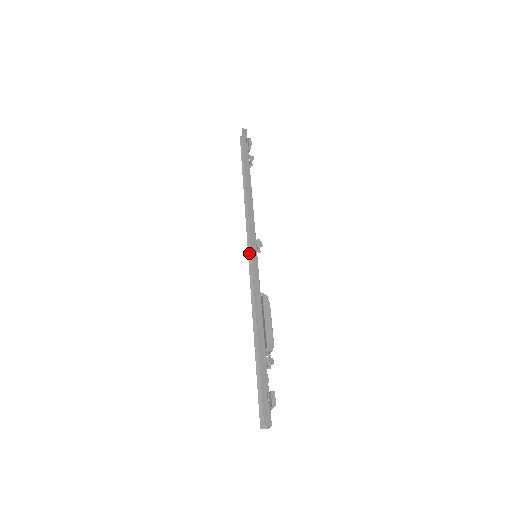
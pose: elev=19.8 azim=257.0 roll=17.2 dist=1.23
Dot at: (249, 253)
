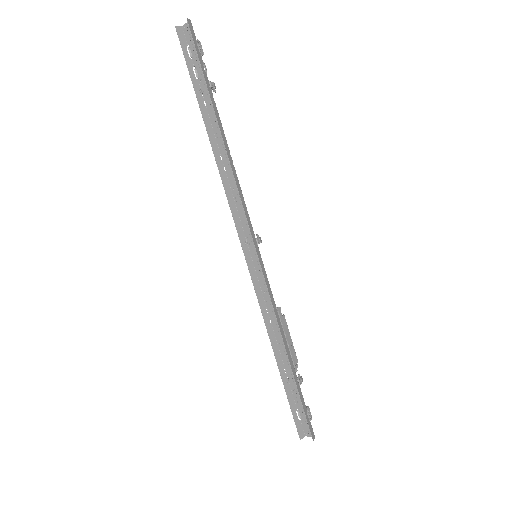
Dot at: (244, 250)
